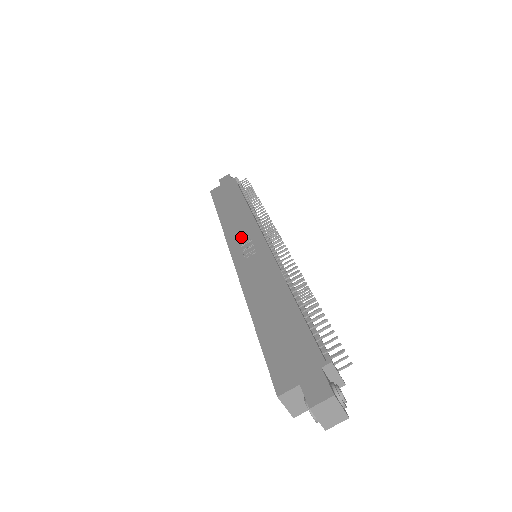
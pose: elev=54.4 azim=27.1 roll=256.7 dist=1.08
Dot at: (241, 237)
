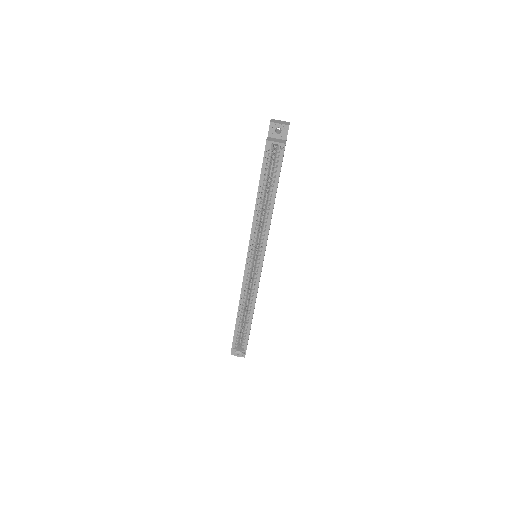
Dot at: occluded
